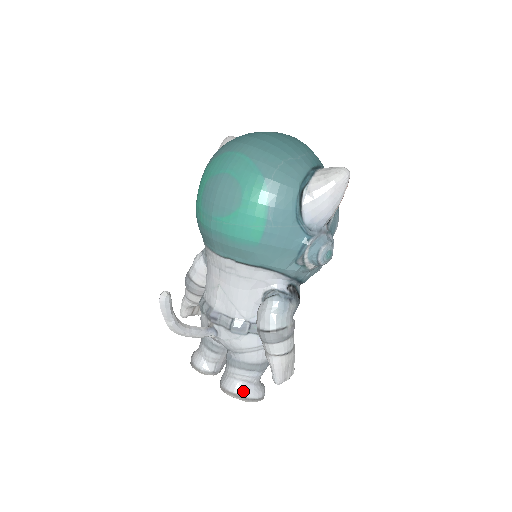
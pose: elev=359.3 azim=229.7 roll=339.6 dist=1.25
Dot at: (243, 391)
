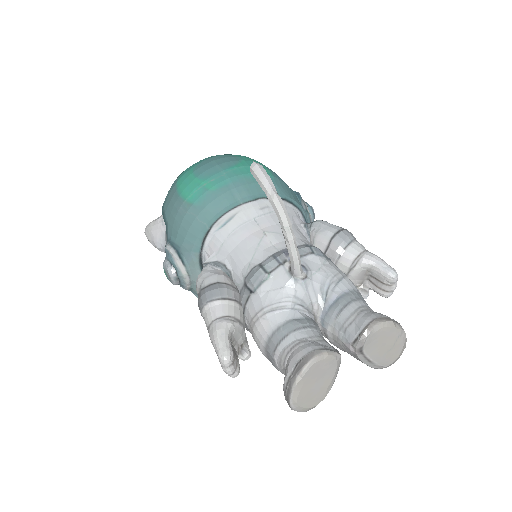
Dot at: (386, 316)
